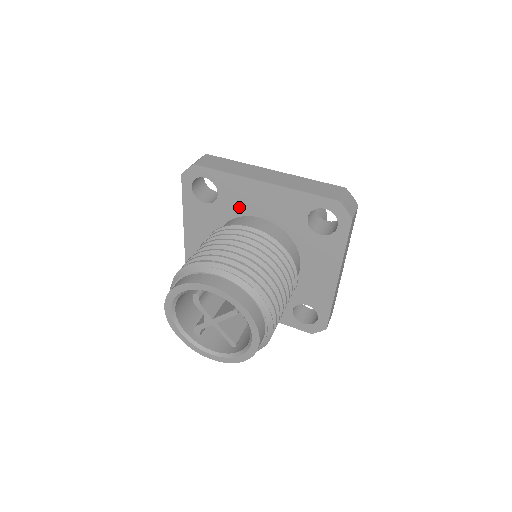
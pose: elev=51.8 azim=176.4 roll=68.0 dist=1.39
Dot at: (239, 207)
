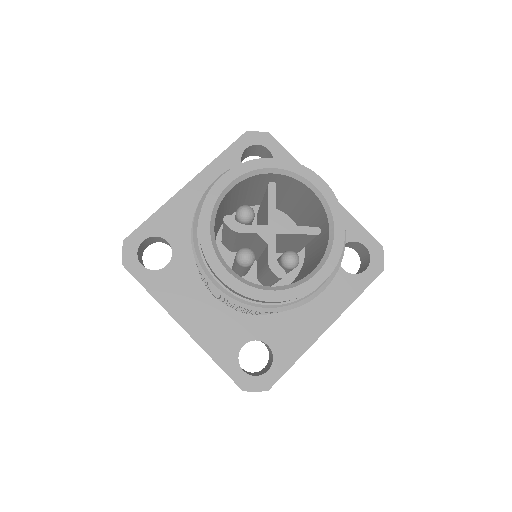
Dot at: occluded
